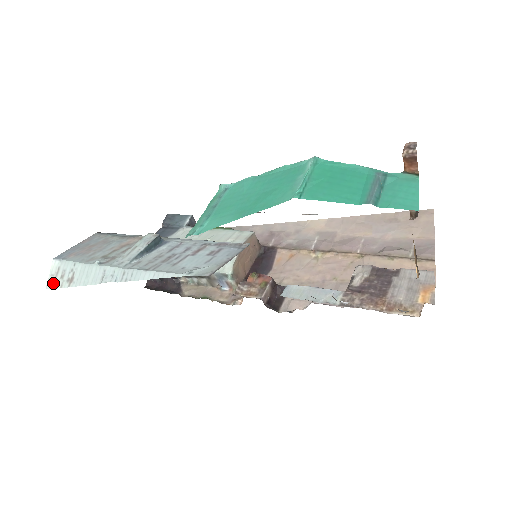
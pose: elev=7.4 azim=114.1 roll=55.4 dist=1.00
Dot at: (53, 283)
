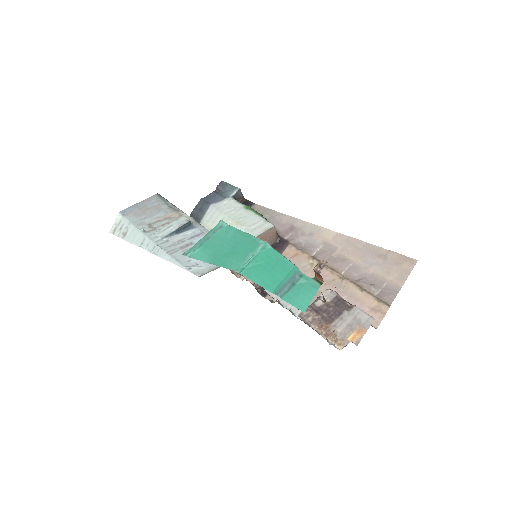
Dot at: (114, 231)
